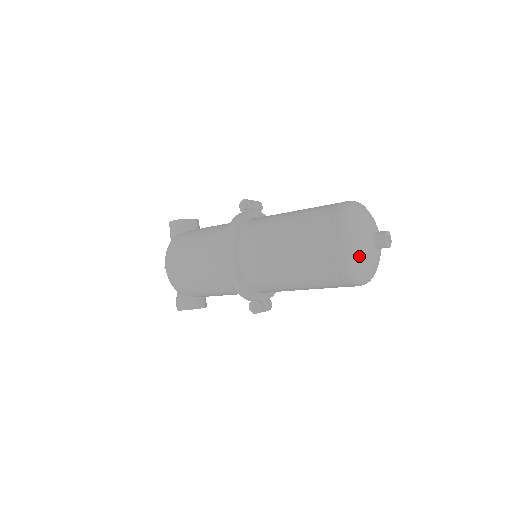
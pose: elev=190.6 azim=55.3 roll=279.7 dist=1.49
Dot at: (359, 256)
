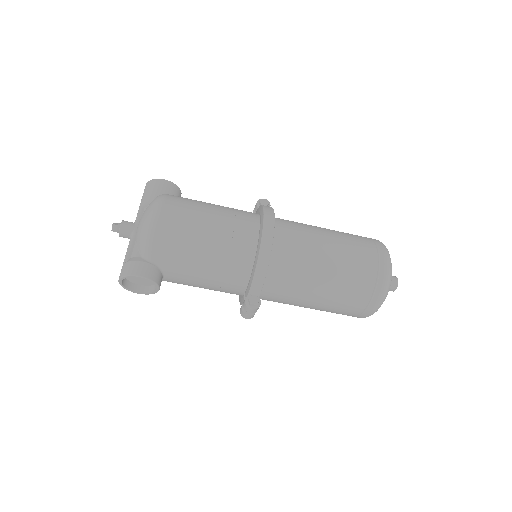
Dot at: (391, 280)
